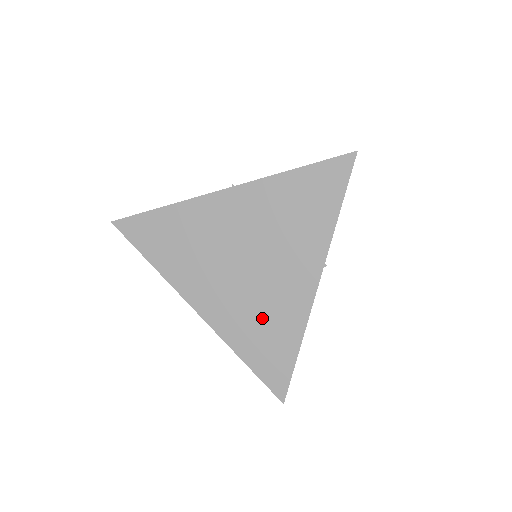
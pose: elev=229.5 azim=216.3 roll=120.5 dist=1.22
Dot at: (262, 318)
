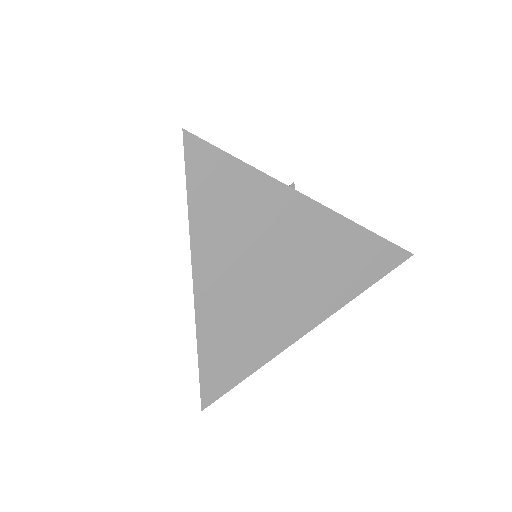
Dot at: (246, 330)
